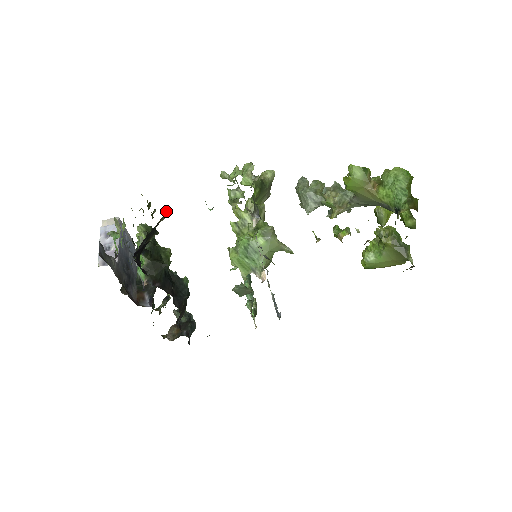
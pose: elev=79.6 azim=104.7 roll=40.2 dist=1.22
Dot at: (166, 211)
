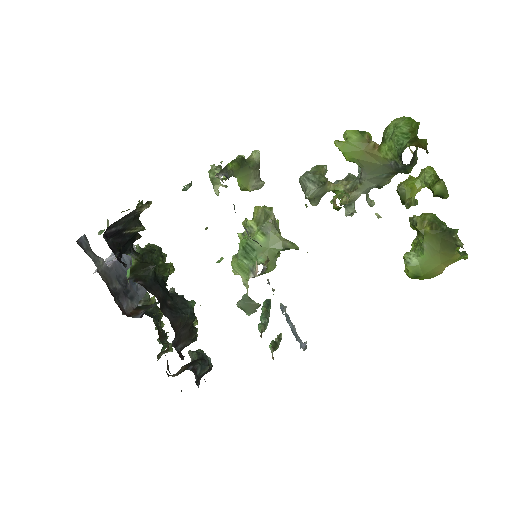
Dot at: (149, 201)
